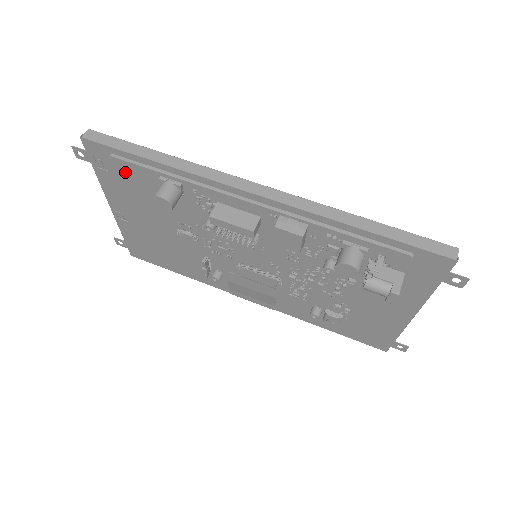
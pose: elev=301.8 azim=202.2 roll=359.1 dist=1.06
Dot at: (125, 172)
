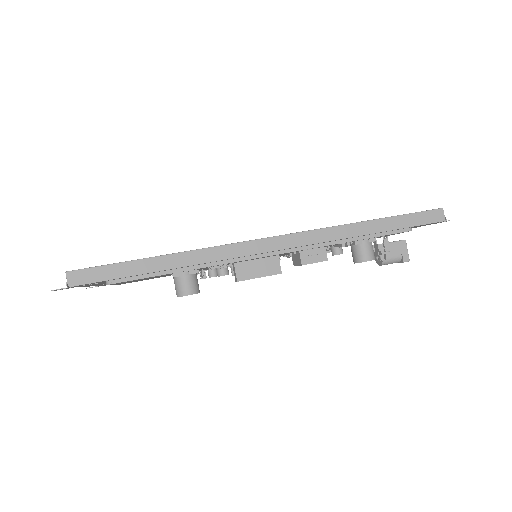
Dot at: occluded
